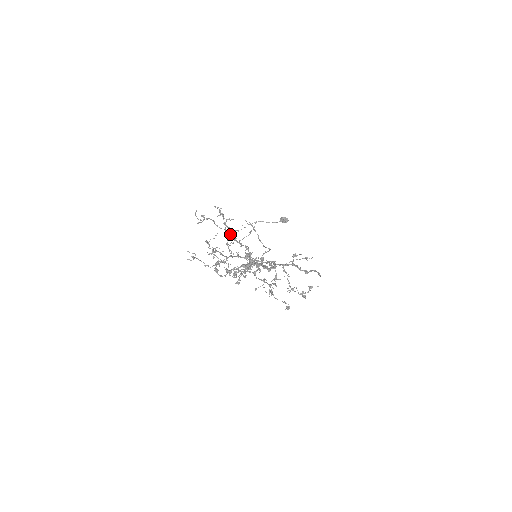
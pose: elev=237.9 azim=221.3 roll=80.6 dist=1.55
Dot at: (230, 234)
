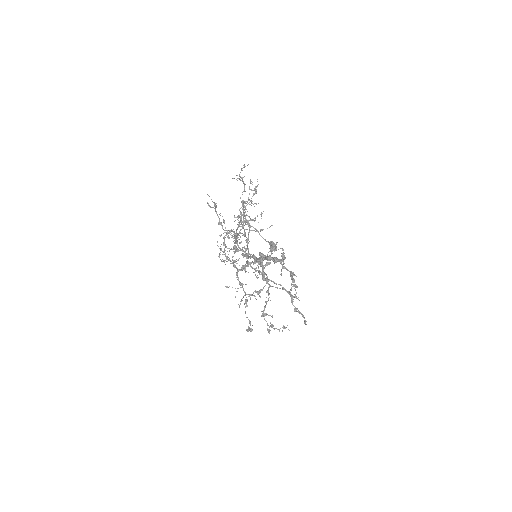
Dot at: occluded
